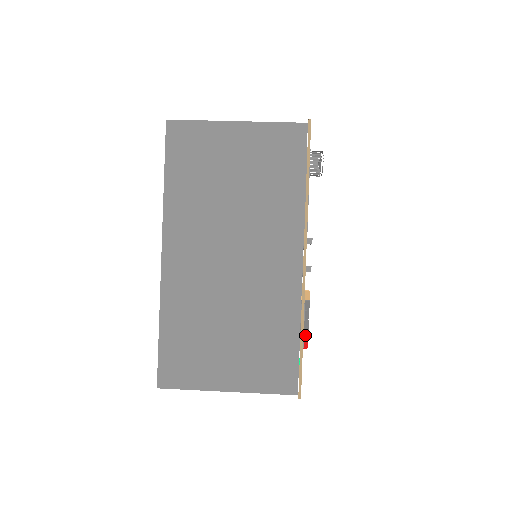
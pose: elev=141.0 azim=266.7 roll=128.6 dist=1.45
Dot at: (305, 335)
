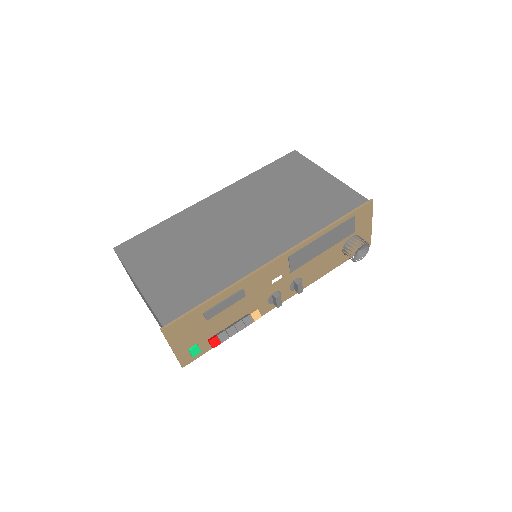
Dot at: (222, 336)
